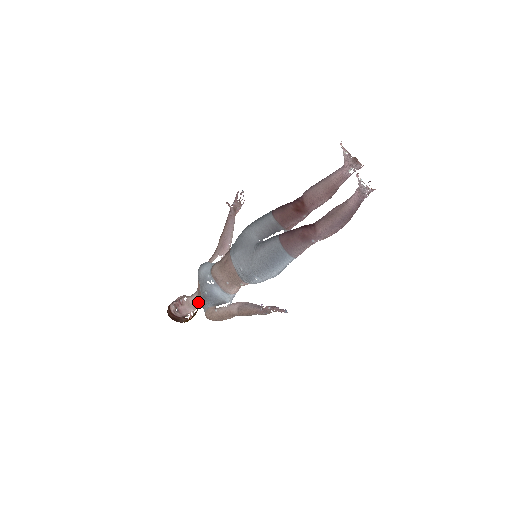
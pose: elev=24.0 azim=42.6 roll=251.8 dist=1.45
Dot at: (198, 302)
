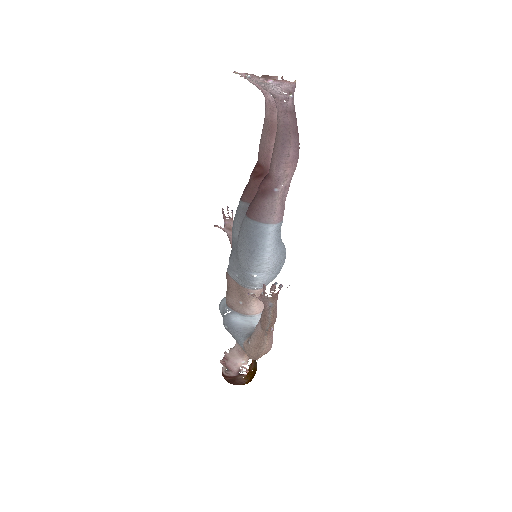
Dot at: (240, 347)
